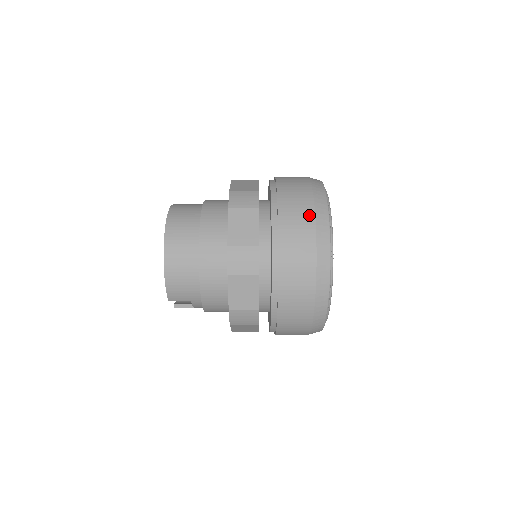
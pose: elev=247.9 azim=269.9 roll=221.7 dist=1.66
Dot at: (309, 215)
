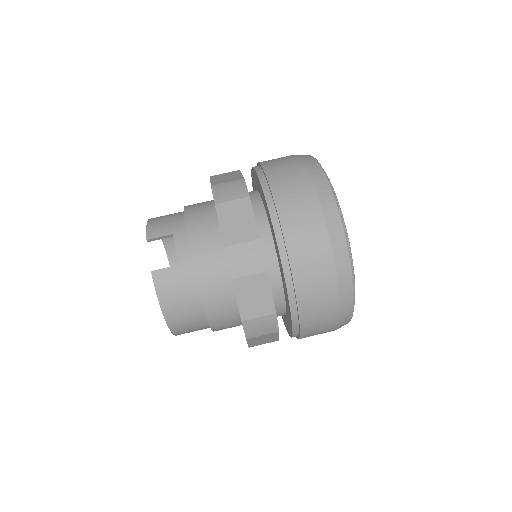
Dot at: occluded
